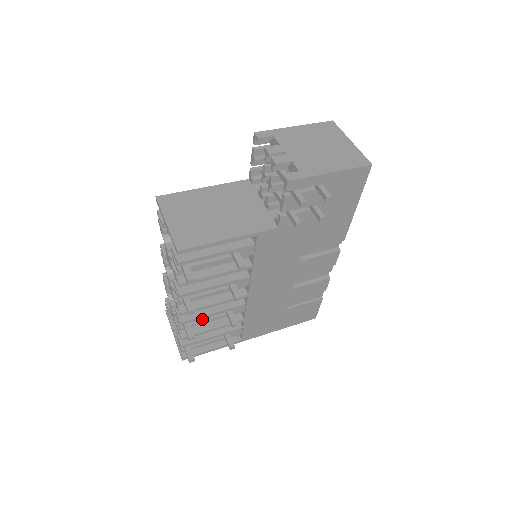
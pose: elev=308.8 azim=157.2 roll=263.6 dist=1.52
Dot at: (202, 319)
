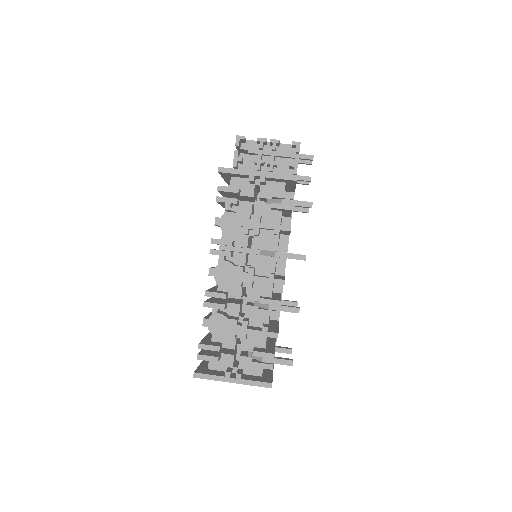
Dot at: occluded
